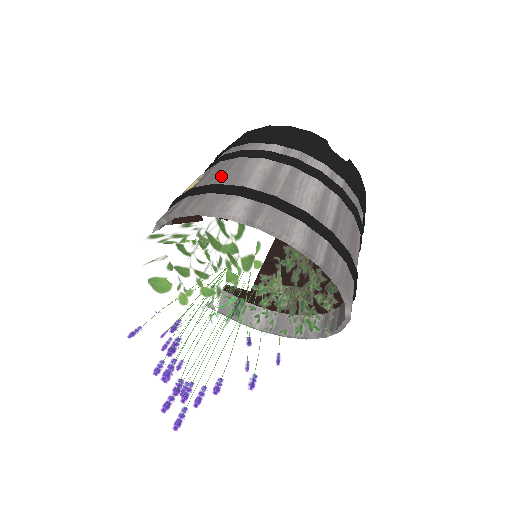
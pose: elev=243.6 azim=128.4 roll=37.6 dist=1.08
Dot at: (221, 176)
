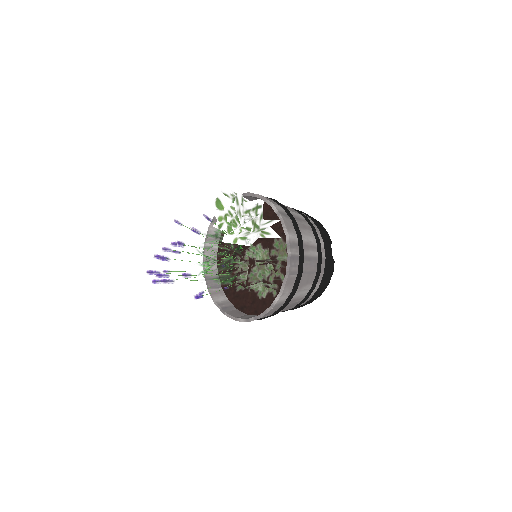
Dot at: occluded
